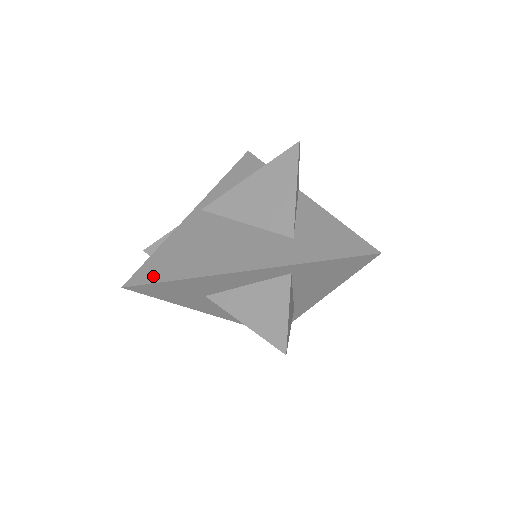
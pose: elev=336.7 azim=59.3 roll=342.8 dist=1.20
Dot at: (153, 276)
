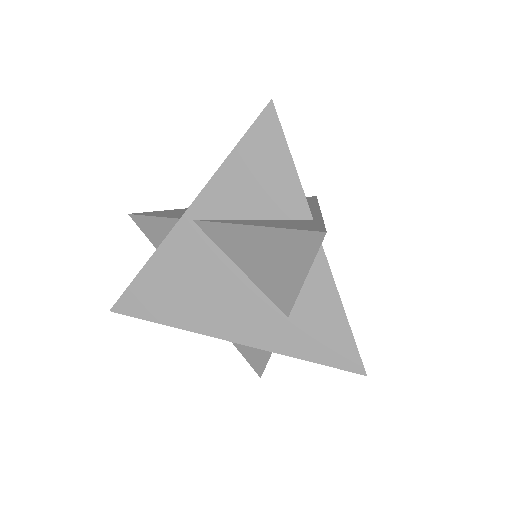
Dot at: (139, 309)
